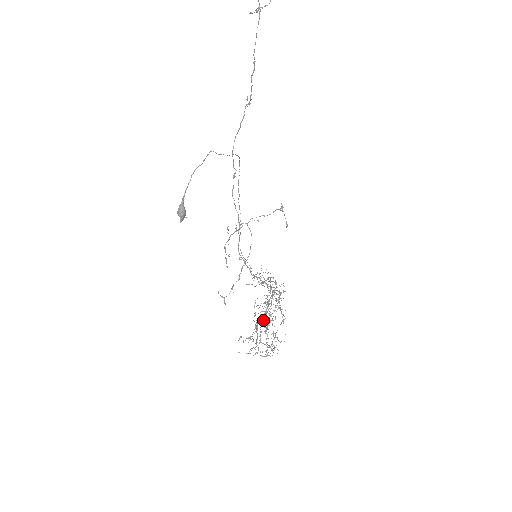
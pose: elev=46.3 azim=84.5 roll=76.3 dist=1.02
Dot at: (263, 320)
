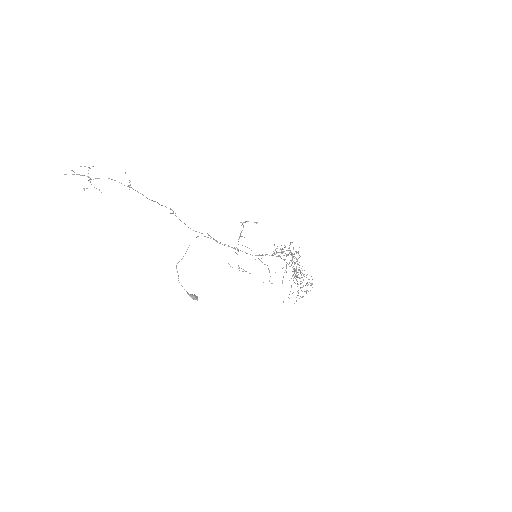
Dot at: (293, 275)
